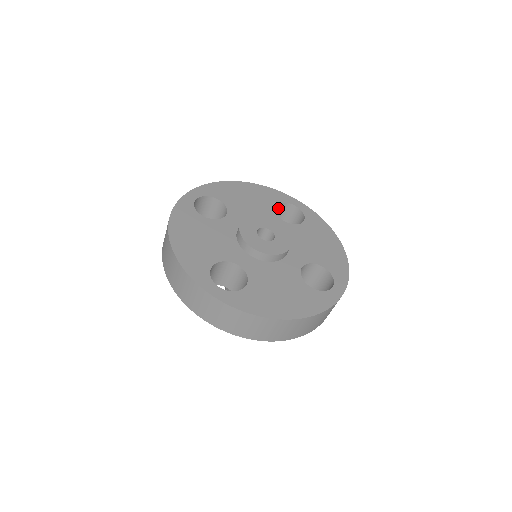
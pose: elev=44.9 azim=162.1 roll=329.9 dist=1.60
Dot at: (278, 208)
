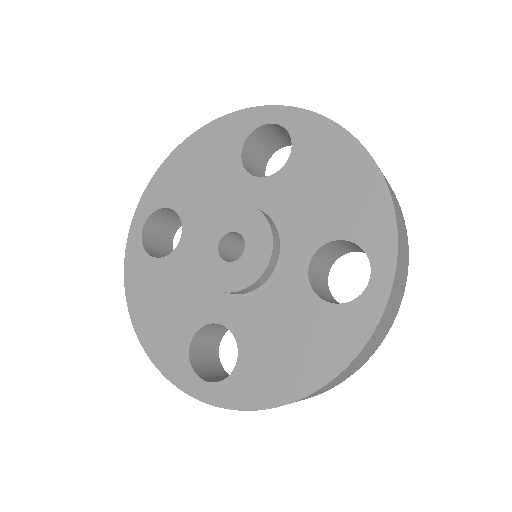
Dot at: (252, 142)
